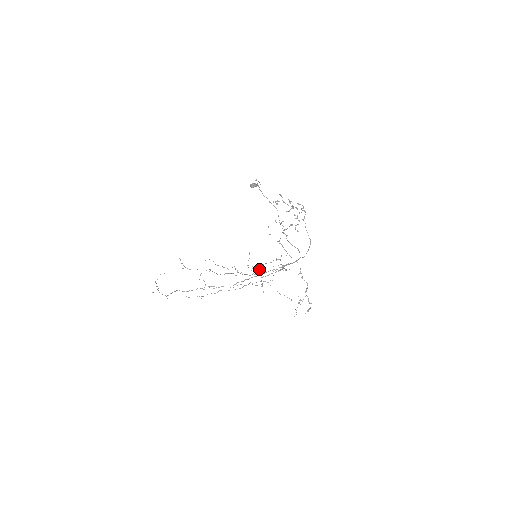
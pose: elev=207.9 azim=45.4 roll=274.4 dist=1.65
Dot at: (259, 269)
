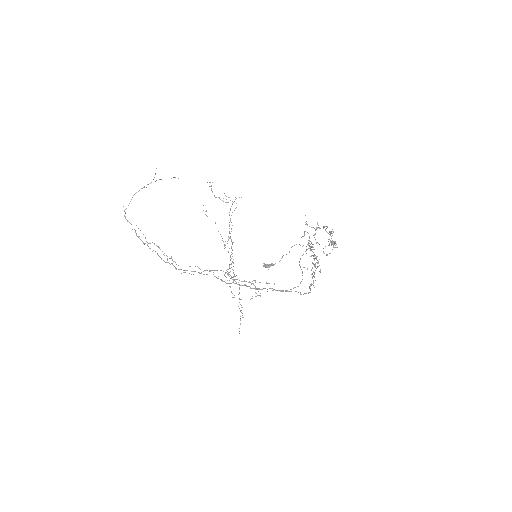
Dot at: occluded
